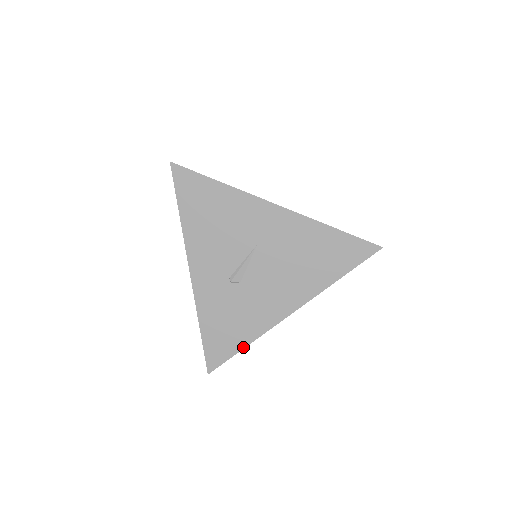
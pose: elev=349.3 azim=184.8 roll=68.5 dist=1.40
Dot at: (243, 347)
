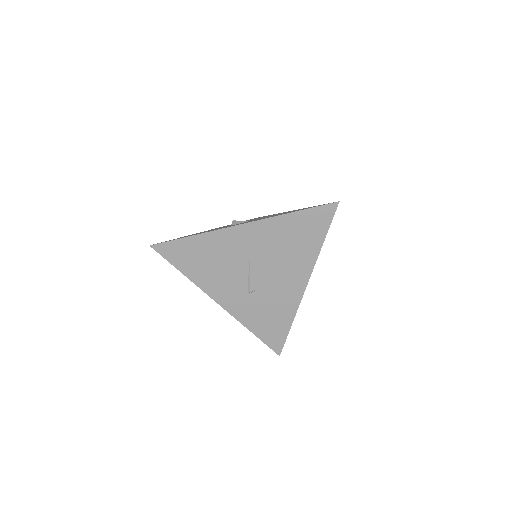
Dot at: (290, 326)
